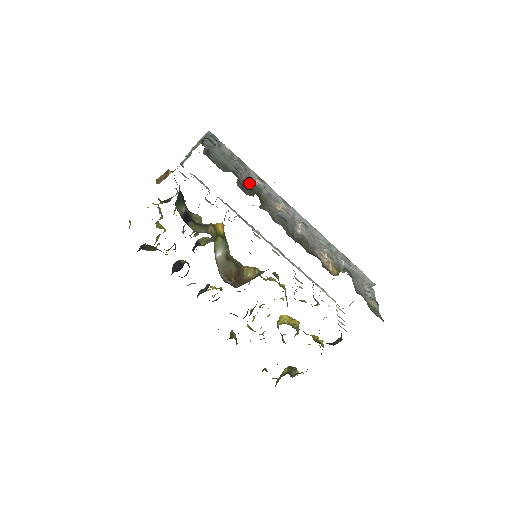
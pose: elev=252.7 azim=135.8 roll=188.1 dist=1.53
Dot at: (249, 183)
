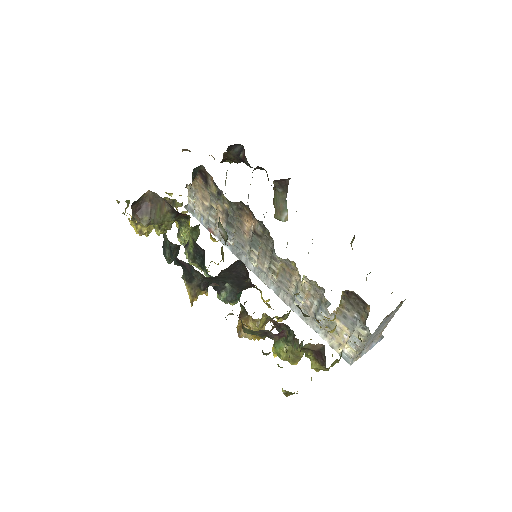
Dot at: occluded
